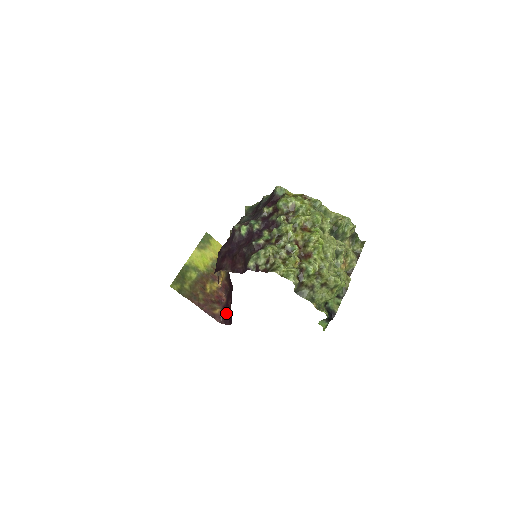
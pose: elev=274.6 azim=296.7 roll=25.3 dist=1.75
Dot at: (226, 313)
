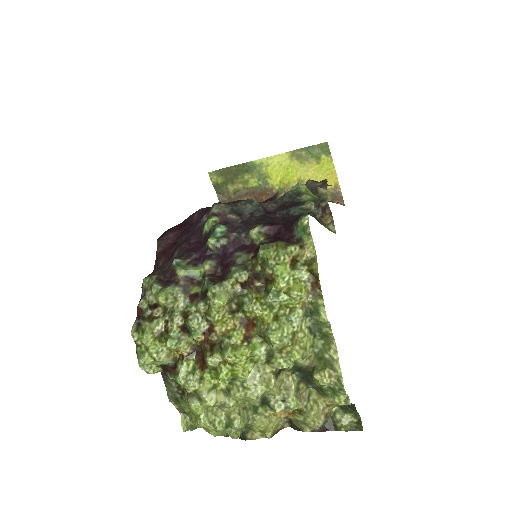
Dot at: occluded
